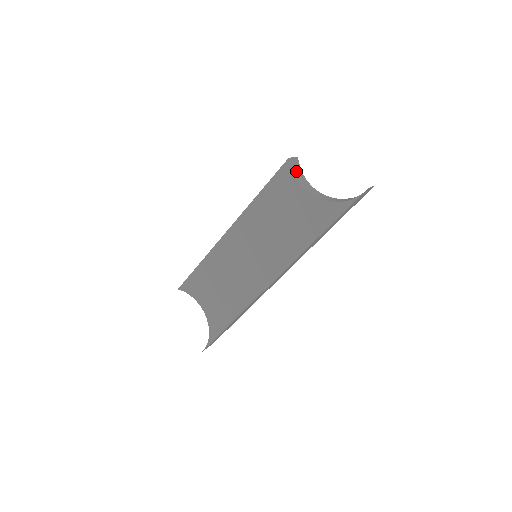
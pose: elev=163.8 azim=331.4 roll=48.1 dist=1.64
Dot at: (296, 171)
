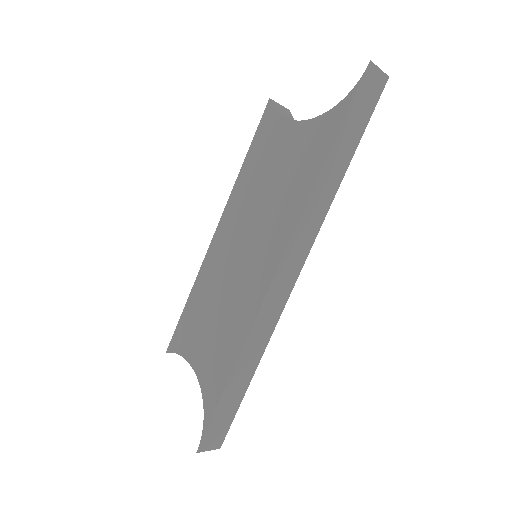
Dot at: (285, 116)
